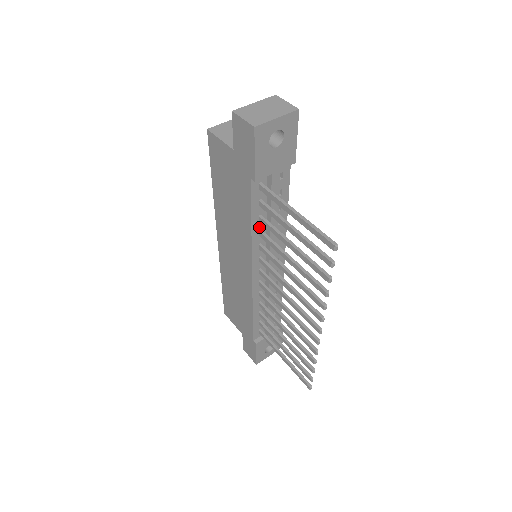
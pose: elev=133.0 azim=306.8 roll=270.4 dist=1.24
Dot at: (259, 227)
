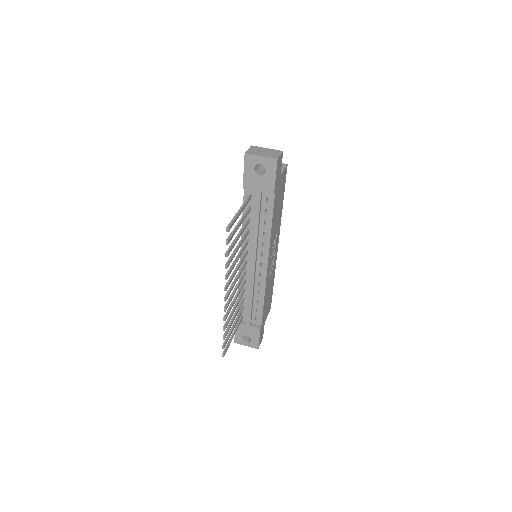
Dot at: (248, 226)
